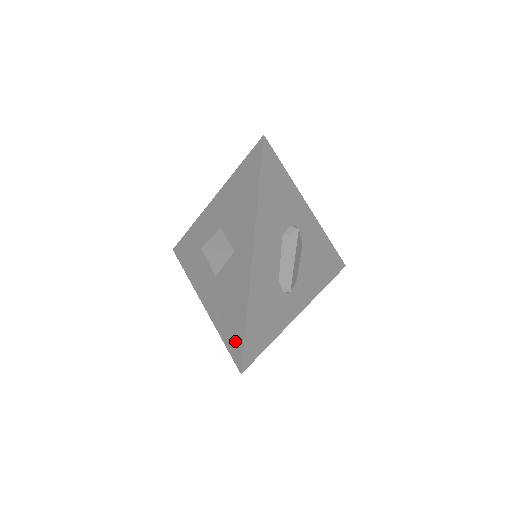
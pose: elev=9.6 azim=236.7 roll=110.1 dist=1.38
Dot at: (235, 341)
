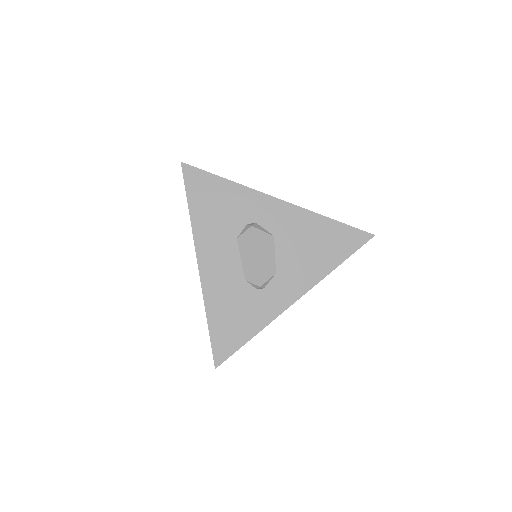
Dot at: occluded
